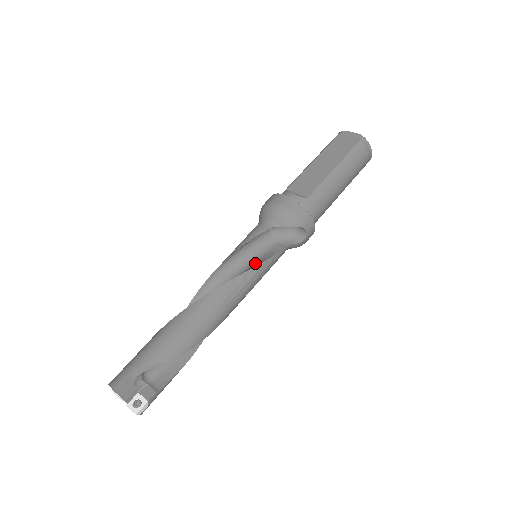
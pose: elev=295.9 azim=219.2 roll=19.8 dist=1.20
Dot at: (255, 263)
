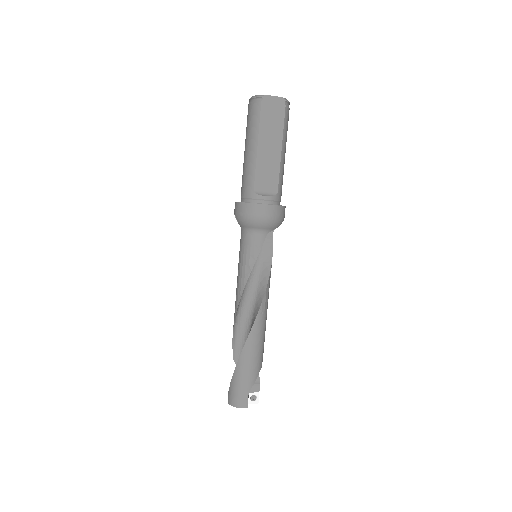
Dot at: (263, 265)
